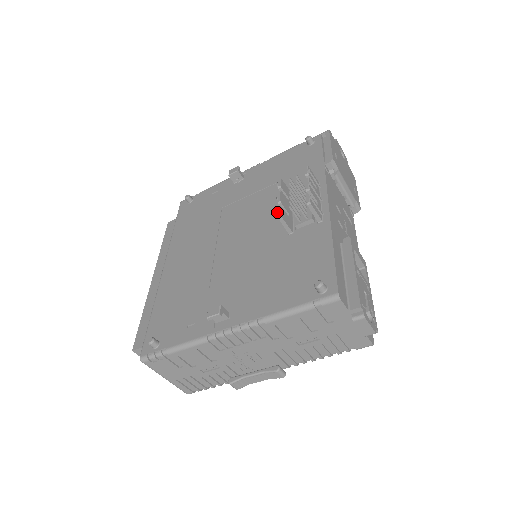
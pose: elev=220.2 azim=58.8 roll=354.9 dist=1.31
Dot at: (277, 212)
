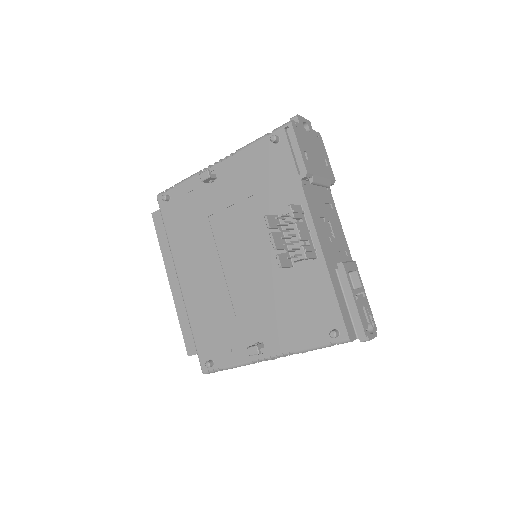
Dot at: occluded
